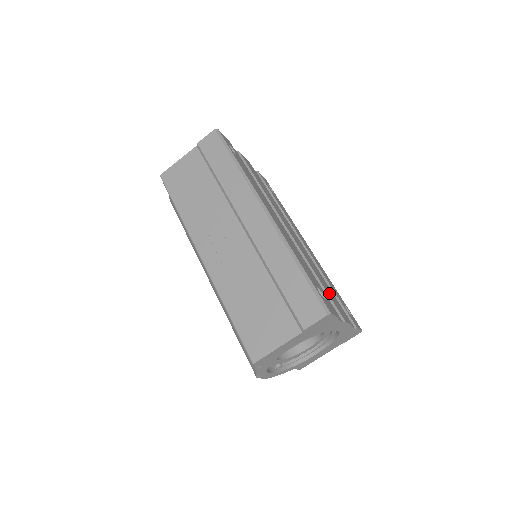
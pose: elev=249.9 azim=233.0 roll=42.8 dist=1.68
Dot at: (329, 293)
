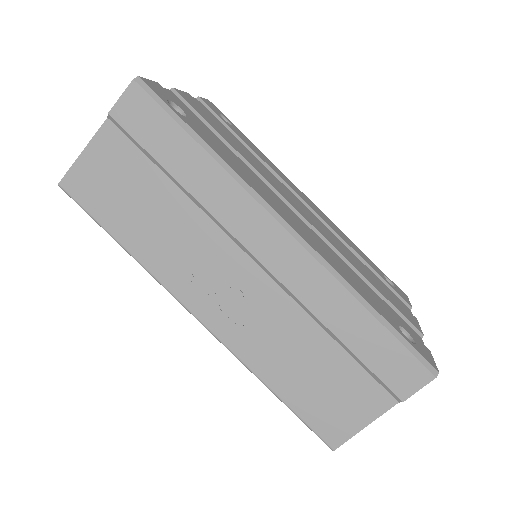
Dot at: (386, 295)
